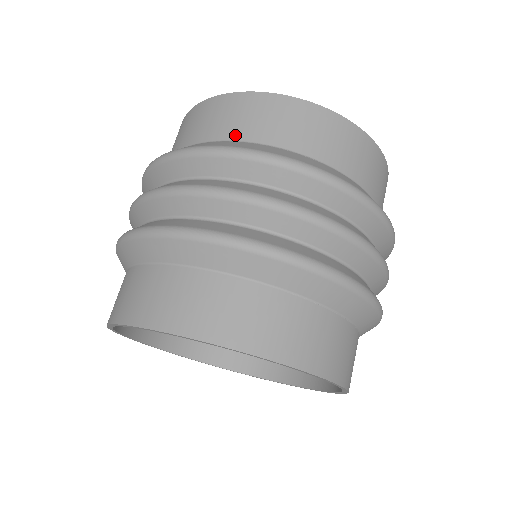
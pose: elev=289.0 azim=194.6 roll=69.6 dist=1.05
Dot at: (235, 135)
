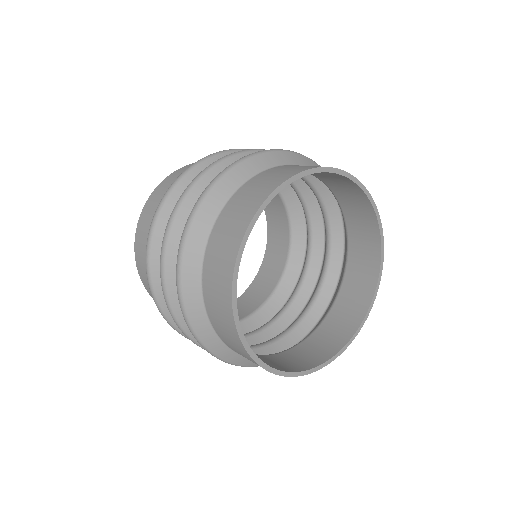
Dot at: occluded
